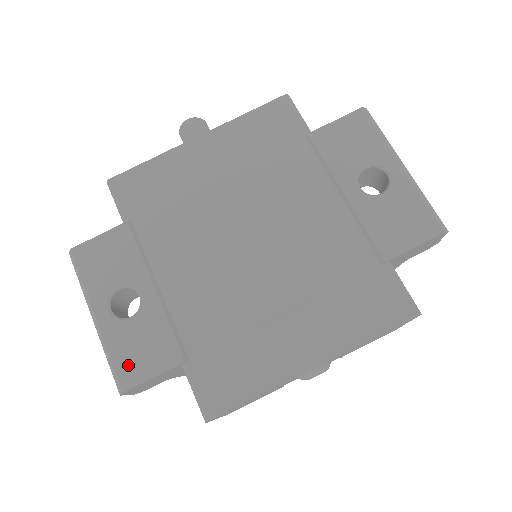
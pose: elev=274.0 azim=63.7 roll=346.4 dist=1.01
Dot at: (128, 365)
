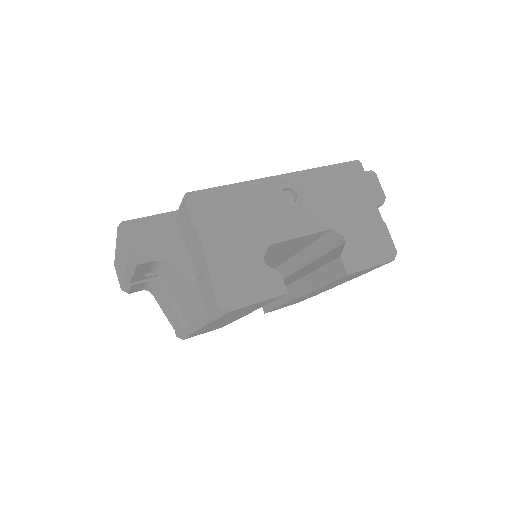
Dot at: occluded
